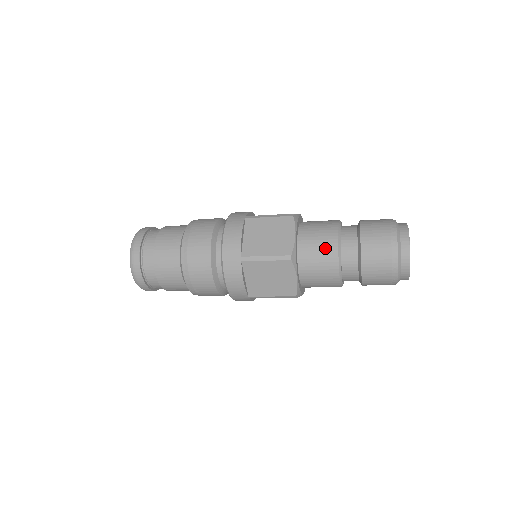
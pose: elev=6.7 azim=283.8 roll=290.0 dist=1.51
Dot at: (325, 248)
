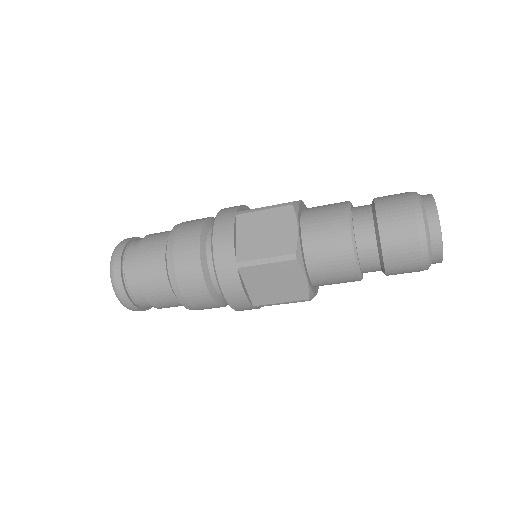
Dot at: (336, 239)
